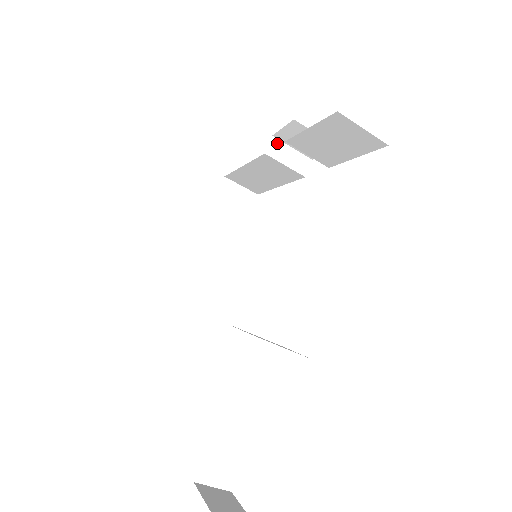
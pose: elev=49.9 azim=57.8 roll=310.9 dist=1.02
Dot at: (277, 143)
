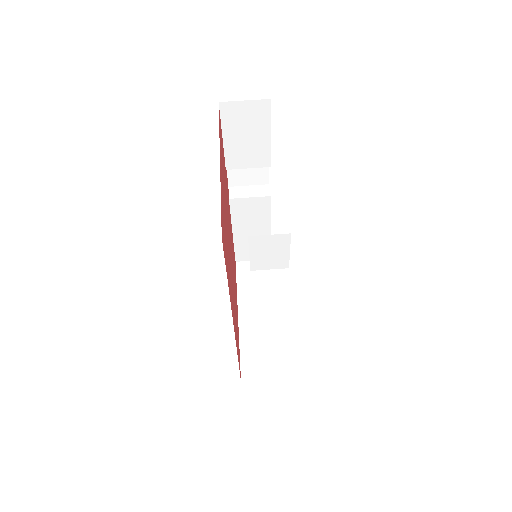
Dot at: (235, 189)
